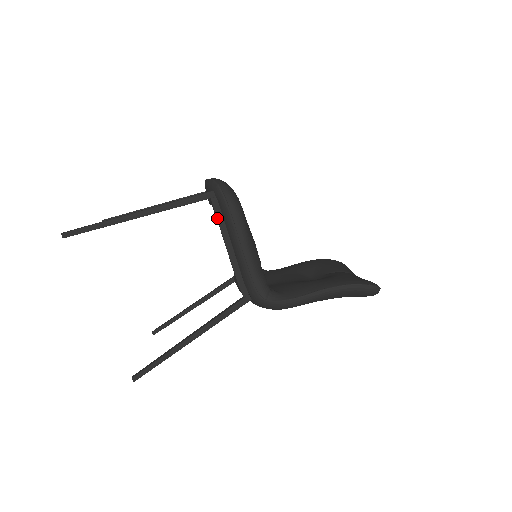
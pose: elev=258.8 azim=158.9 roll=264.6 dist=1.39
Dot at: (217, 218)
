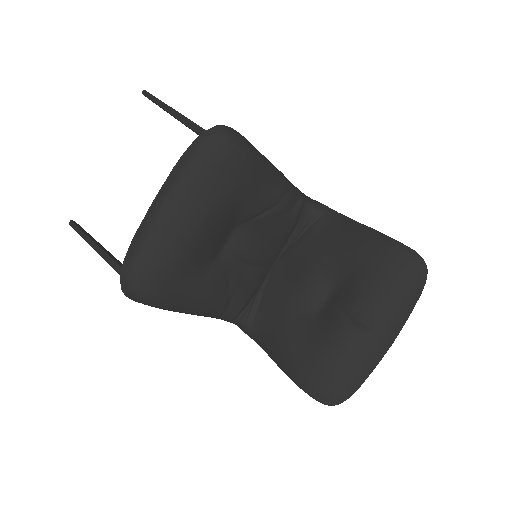
Dot at: occluded
